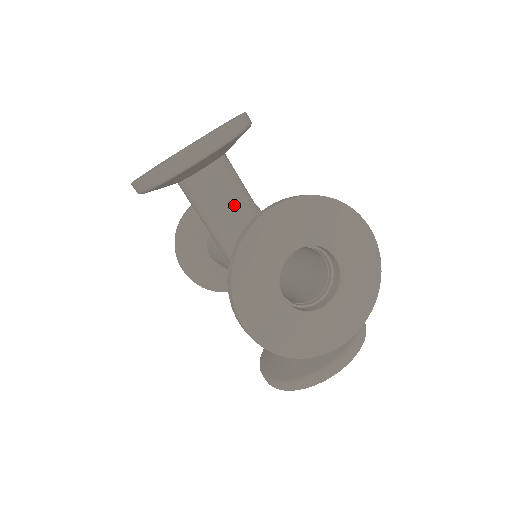
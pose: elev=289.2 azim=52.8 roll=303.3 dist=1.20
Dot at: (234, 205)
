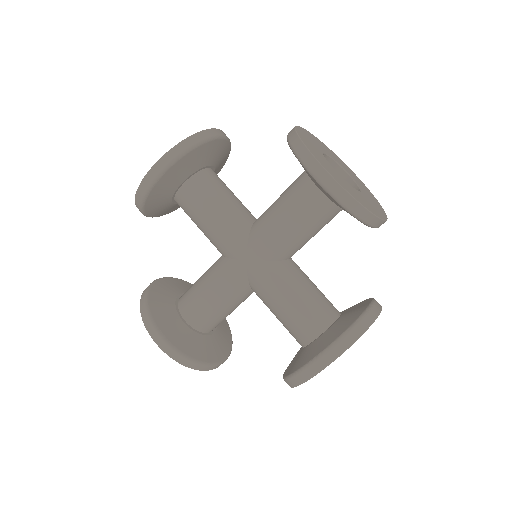
Dot at: (236, 197)
